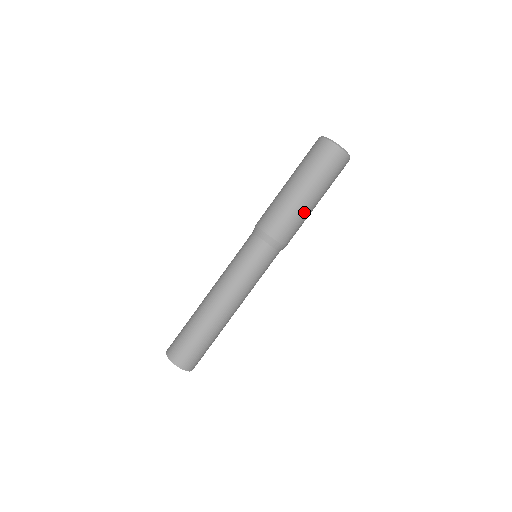
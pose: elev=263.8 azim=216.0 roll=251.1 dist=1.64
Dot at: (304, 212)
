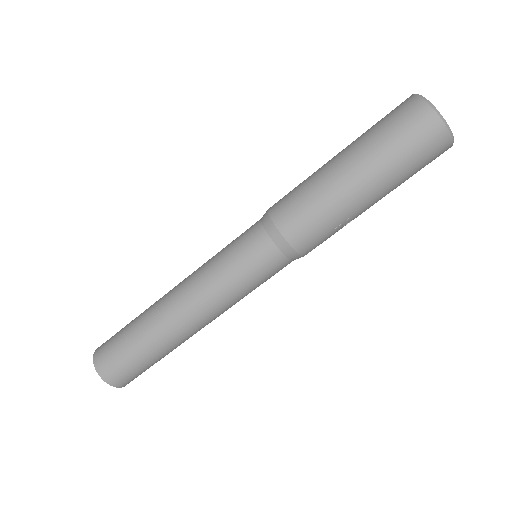
Dot at: (335, 195)
